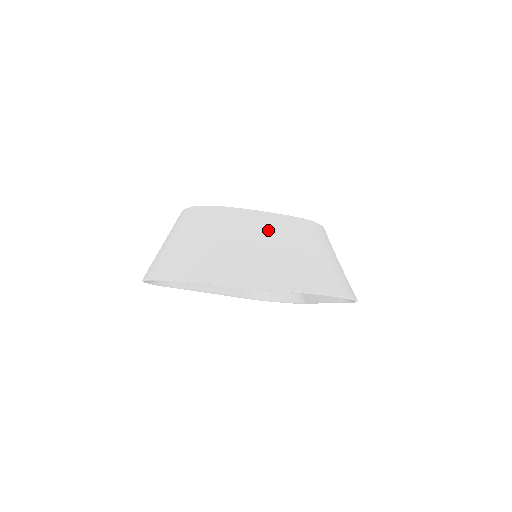
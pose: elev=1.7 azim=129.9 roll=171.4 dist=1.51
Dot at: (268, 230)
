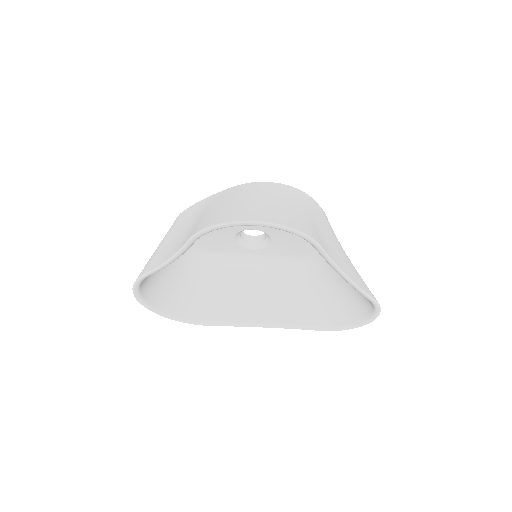
Dot at: (202, 208)
